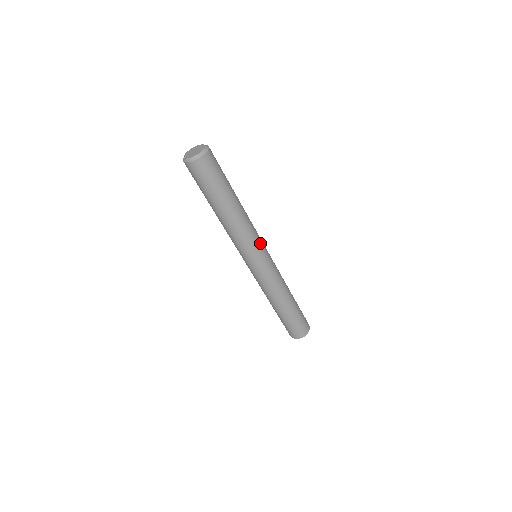
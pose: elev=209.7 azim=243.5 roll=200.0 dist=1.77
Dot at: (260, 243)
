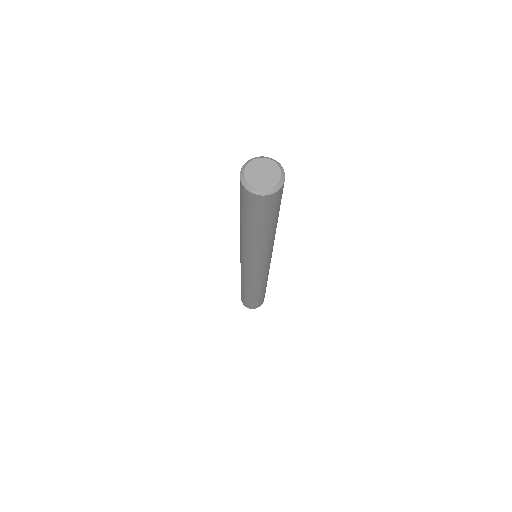
Dot at: (272, 251)
